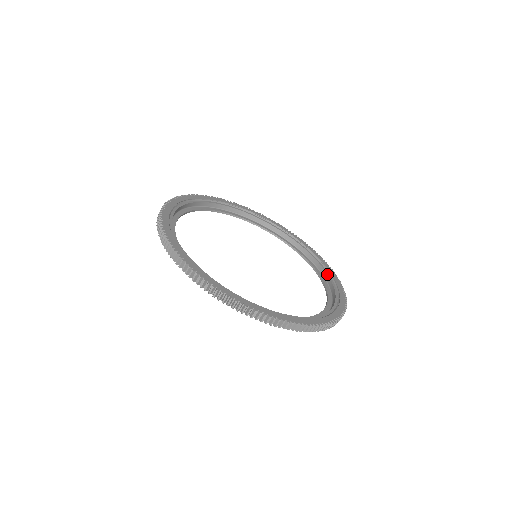
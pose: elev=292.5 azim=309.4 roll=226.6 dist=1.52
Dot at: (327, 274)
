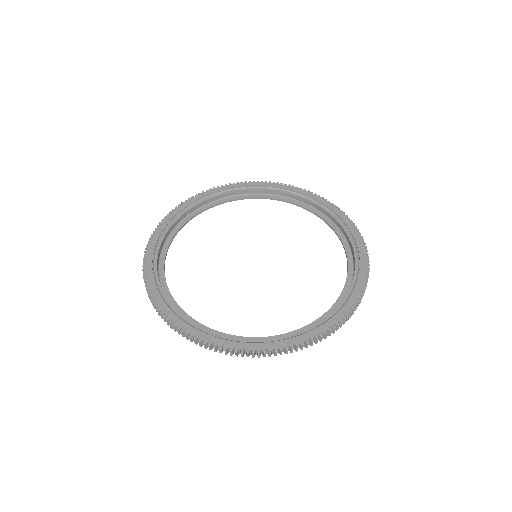
Dot at: (310, 202)
